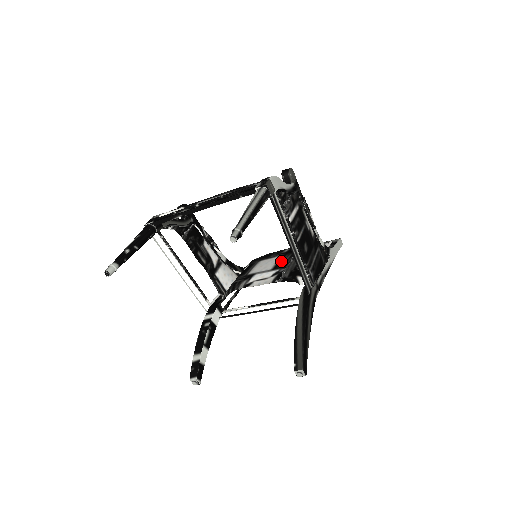
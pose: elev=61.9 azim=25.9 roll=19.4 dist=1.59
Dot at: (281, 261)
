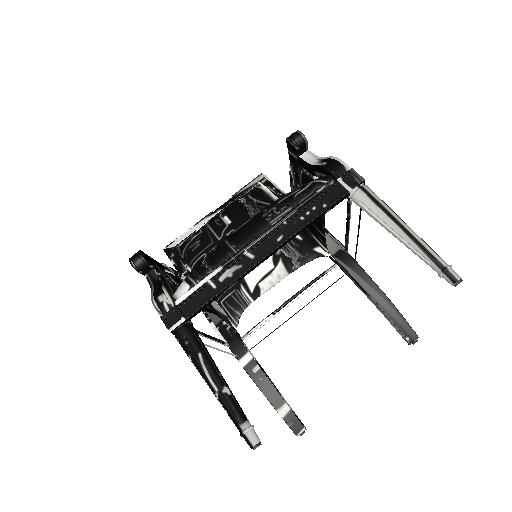
Dot at: occluded
